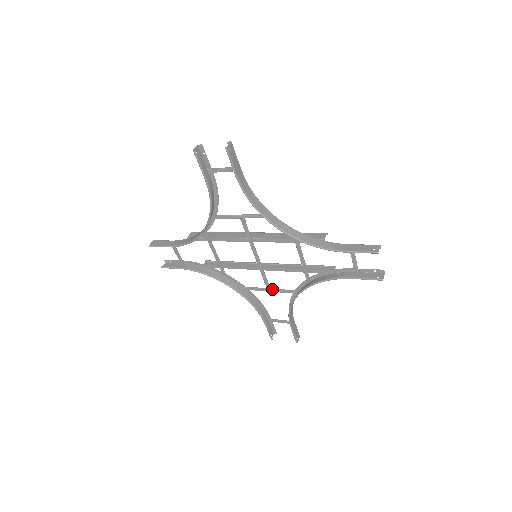
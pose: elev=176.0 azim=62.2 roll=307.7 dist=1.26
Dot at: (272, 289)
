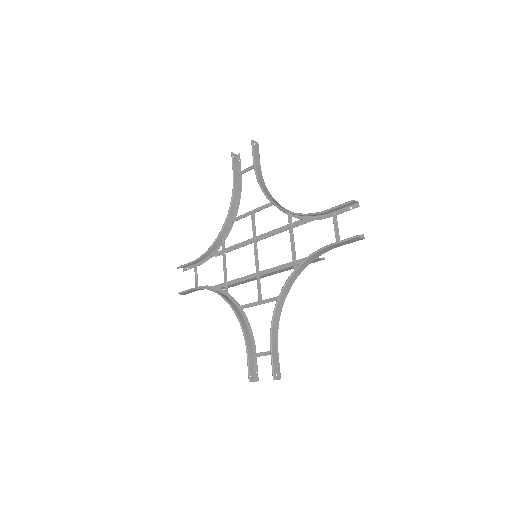
Dot at: occluded
